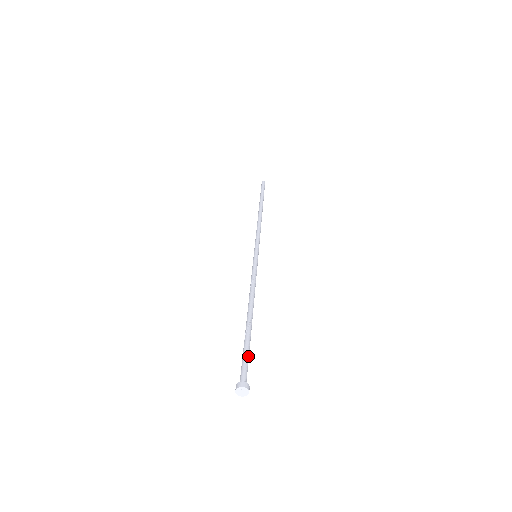
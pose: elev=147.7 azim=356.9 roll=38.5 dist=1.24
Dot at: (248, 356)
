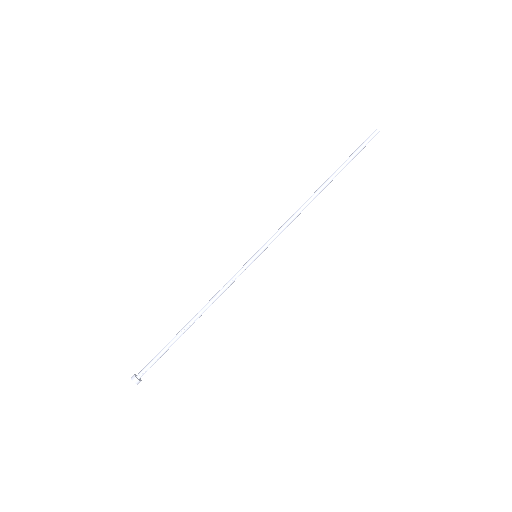
Dot at: (158, 358)
